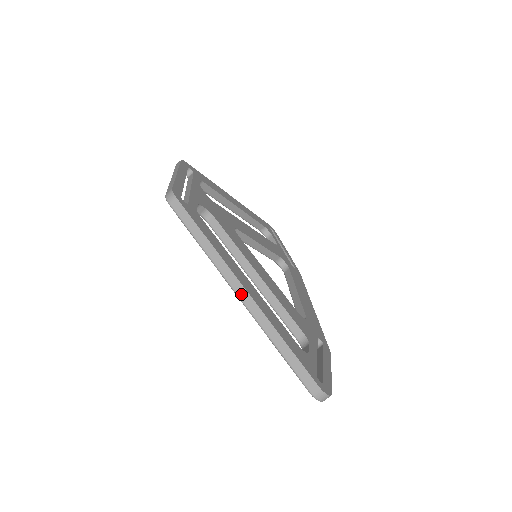
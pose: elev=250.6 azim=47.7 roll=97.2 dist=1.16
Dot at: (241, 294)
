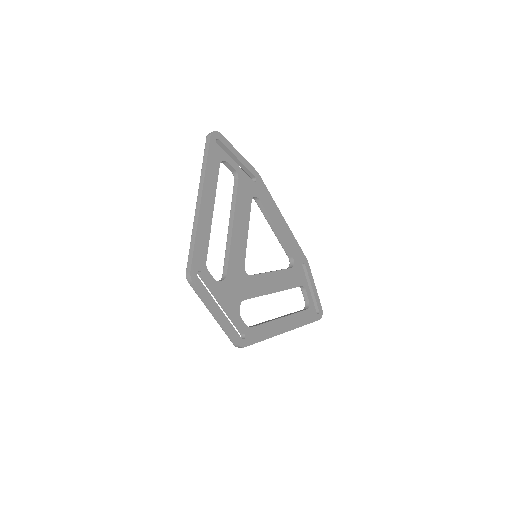
Dot at: occluded
